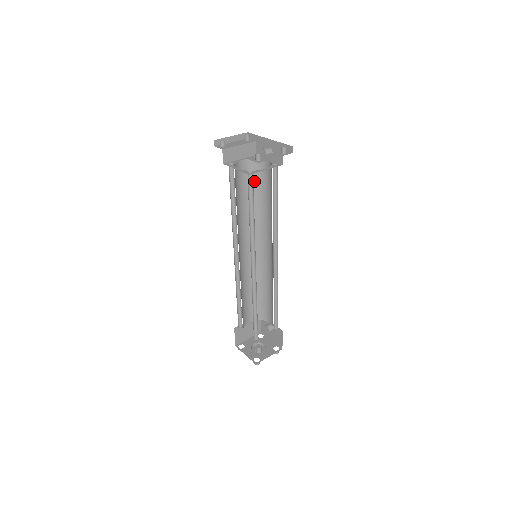
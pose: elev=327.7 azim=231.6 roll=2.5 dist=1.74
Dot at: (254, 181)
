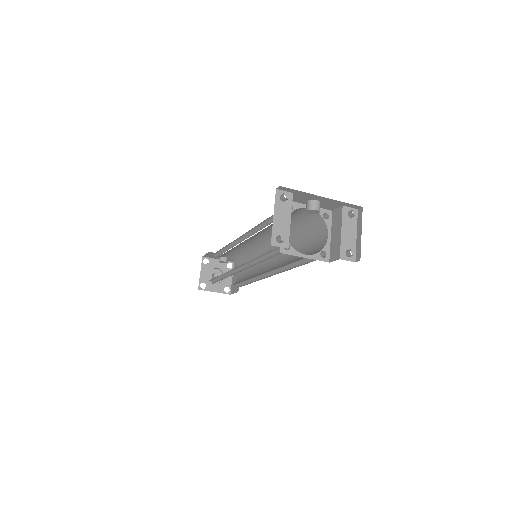
Dot at: occluded
